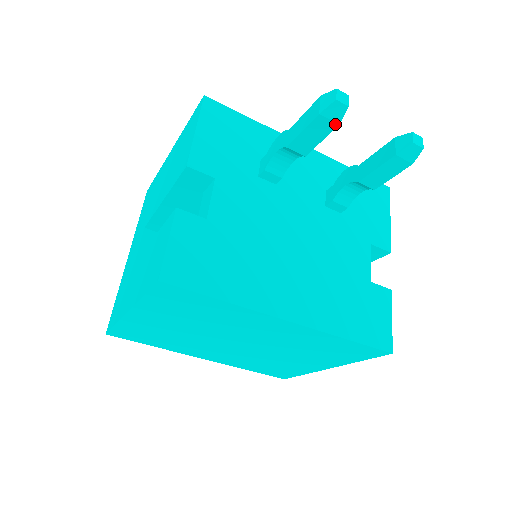
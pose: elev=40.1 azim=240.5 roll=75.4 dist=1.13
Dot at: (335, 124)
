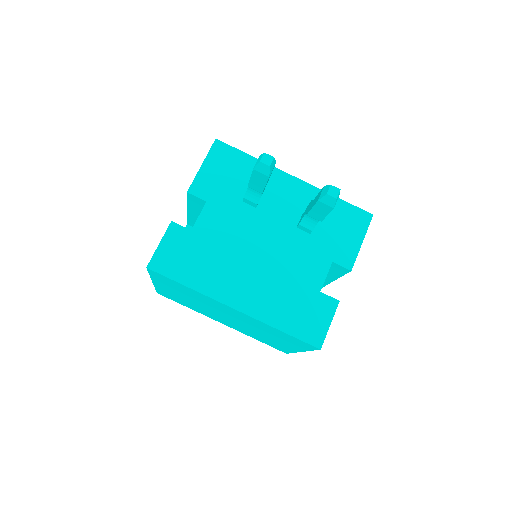
Dot at: (267, 176)
